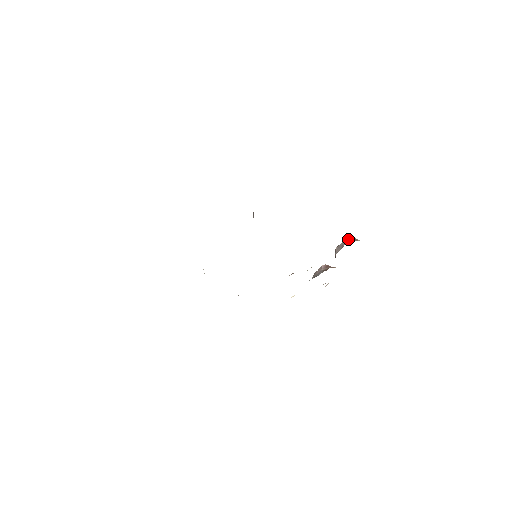
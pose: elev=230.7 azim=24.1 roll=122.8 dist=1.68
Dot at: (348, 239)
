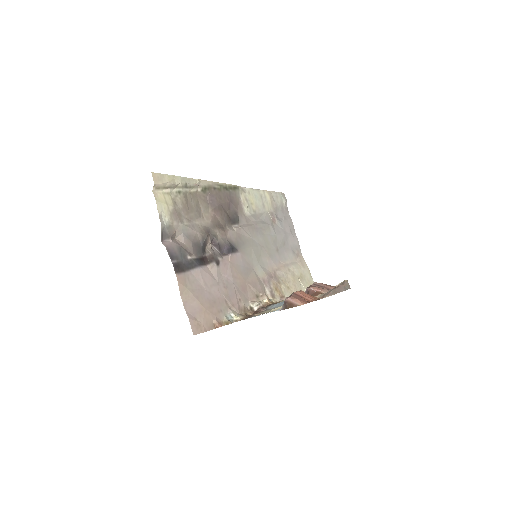
Dot at: (283, 304)
